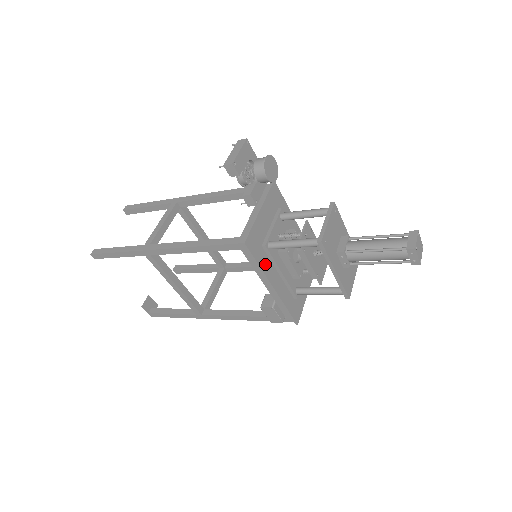
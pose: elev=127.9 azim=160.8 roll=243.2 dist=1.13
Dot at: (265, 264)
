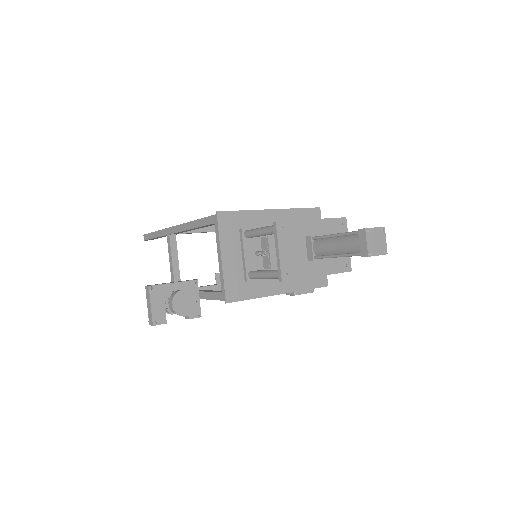
Dot at: (259, 289)
